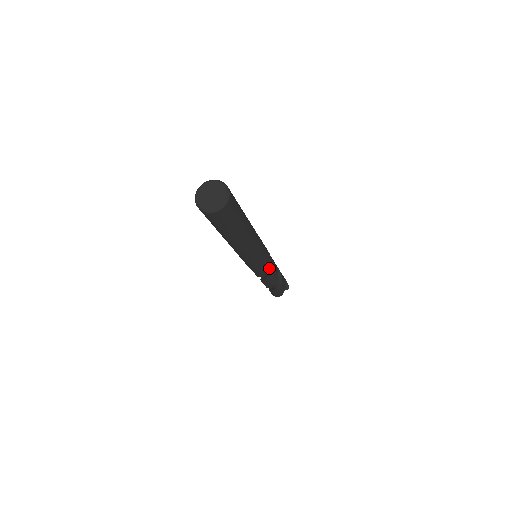
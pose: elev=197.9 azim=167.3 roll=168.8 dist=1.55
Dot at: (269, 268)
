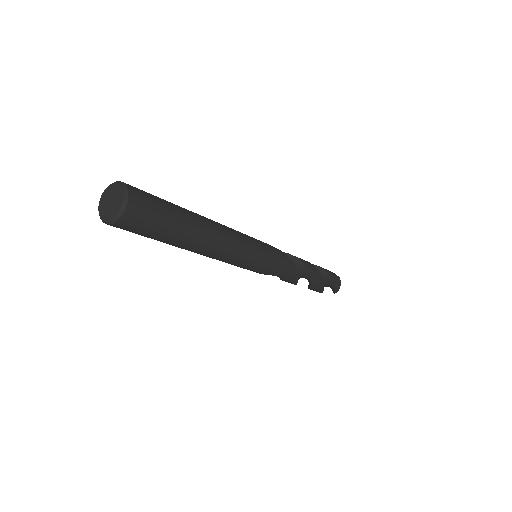
Dot at: occluded
